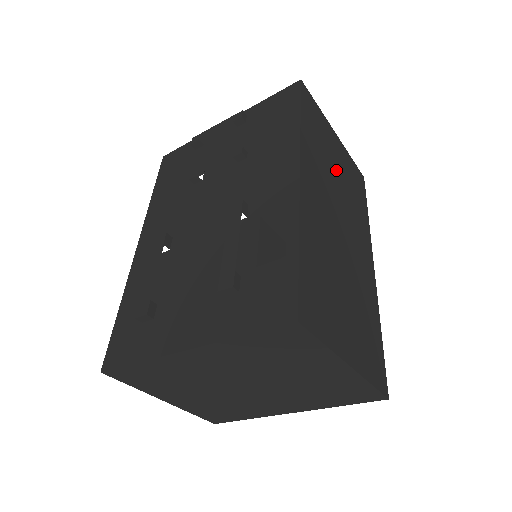
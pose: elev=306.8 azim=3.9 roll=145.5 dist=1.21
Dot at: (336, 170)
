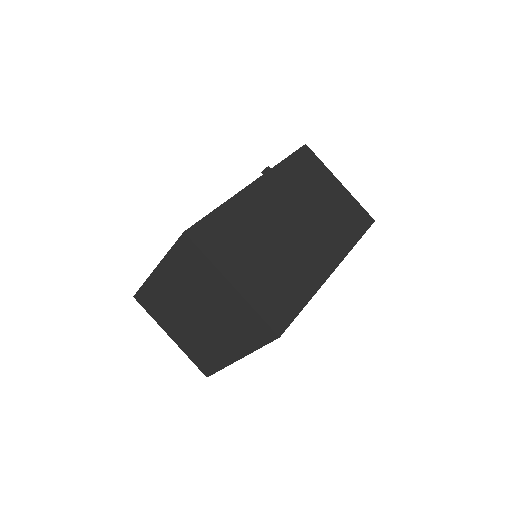
Dot at: (318, 199)
